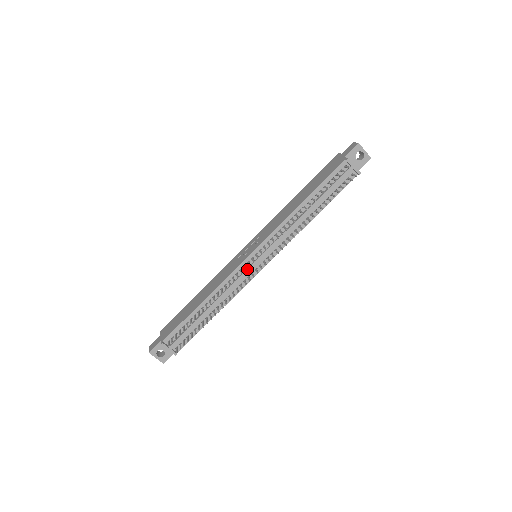
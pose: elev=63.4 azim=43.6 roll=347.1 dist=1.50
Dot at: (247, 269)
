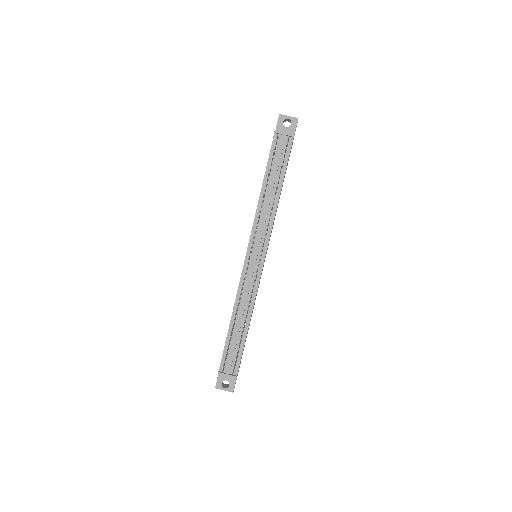
Dot at: (250, 269)
